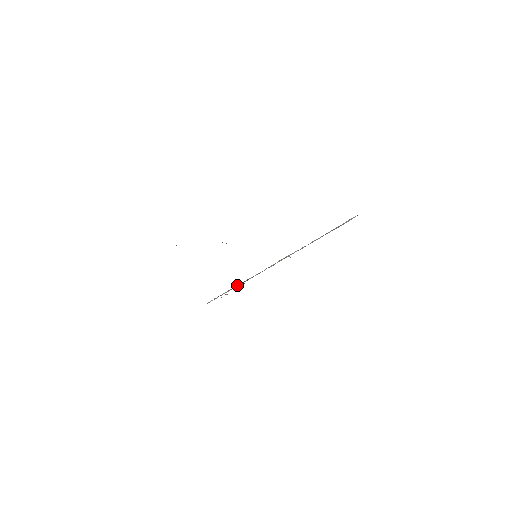
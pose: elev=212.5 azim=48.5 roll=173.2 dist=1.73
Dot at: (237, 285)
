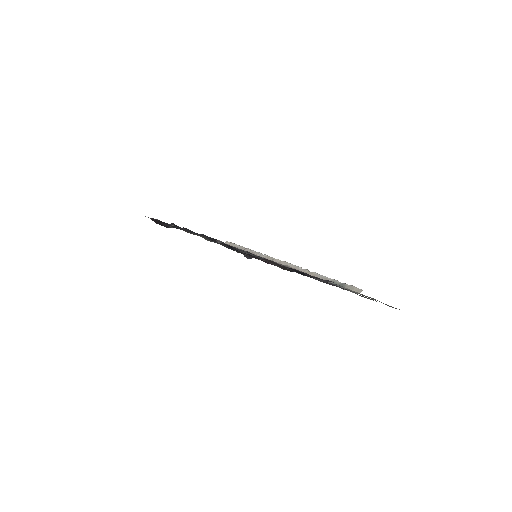
Dot at: (249, 249)
